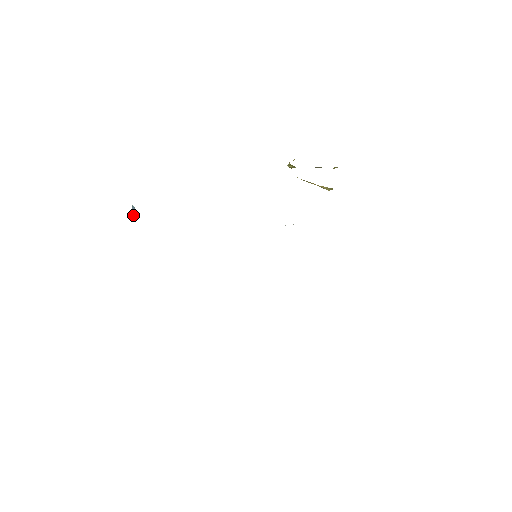
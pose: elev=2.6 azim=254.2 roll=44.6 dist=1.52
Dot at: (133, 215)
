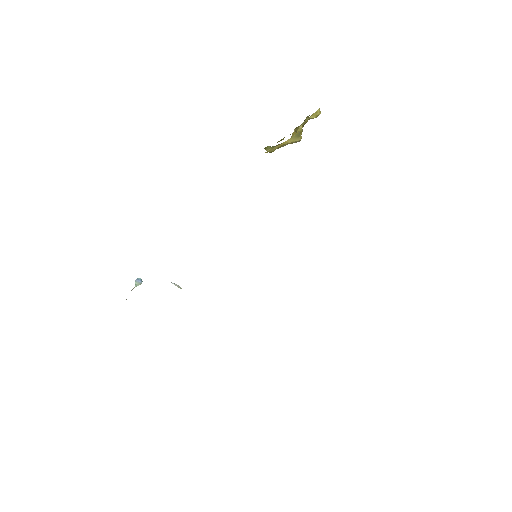
Dot at: (135, 285)
